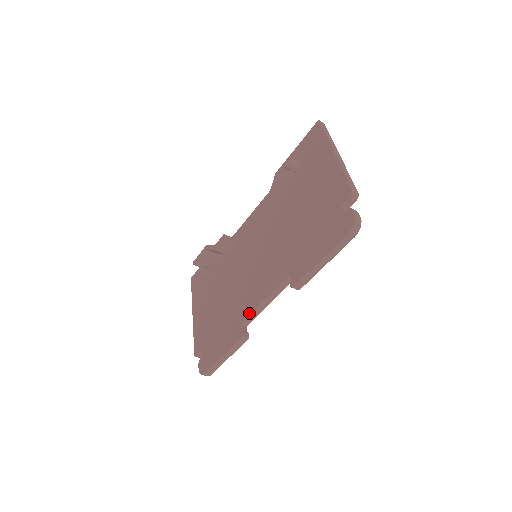
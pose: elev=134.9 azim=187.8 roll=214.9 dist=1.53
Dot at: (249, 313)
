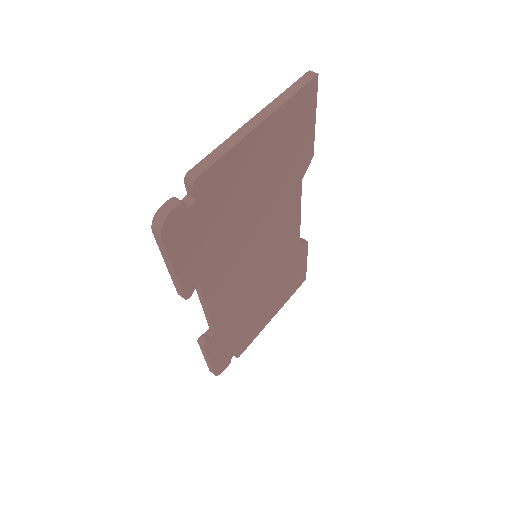
Dot at: occluded
